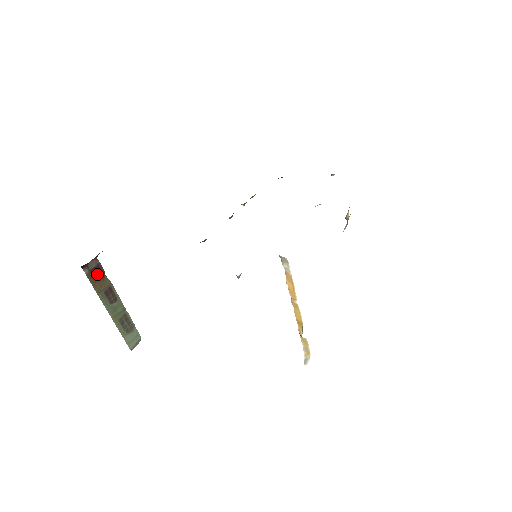
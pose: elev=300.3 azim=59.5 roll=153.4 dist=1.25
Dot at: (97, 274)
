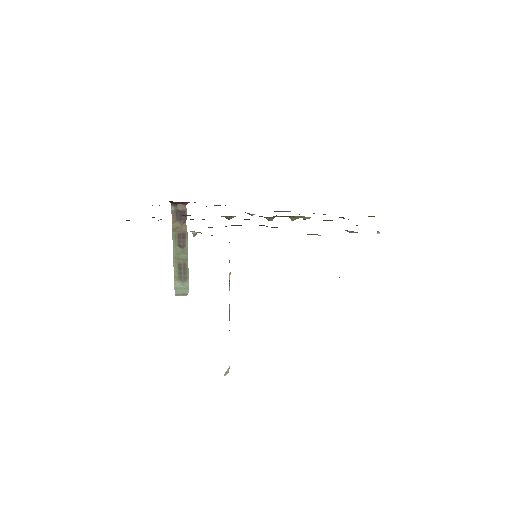
Dot at: (180, 217)
